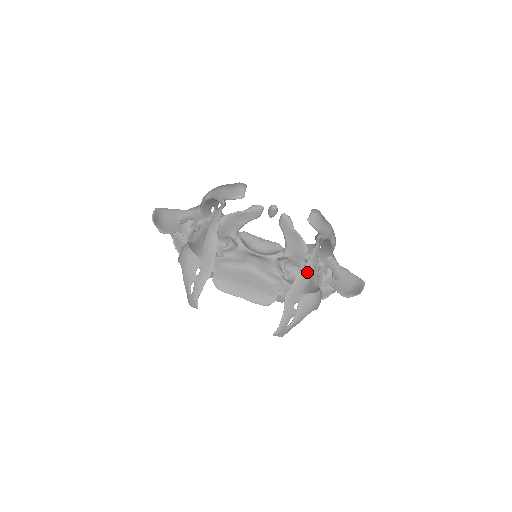
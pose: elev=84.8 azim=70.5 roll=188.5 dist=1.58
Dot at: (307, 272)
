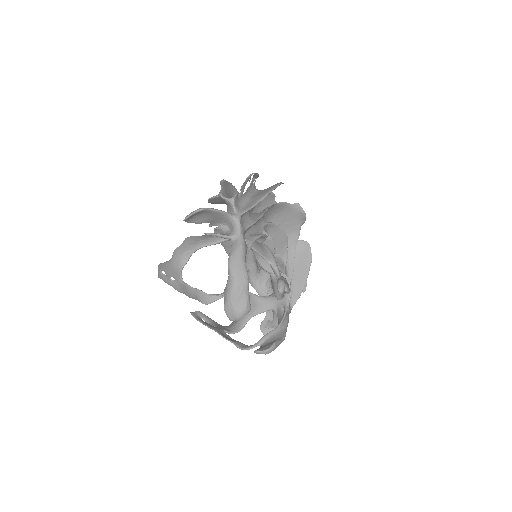
Dot at: (230, 341)
